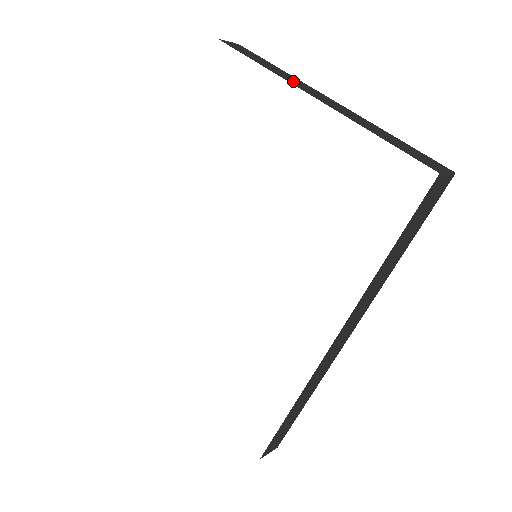
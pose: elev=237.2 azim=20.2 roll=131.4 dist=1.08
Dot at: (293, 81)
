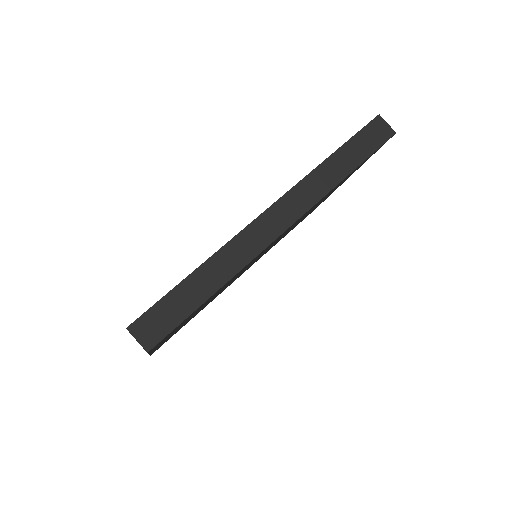
Dot at: occluded
